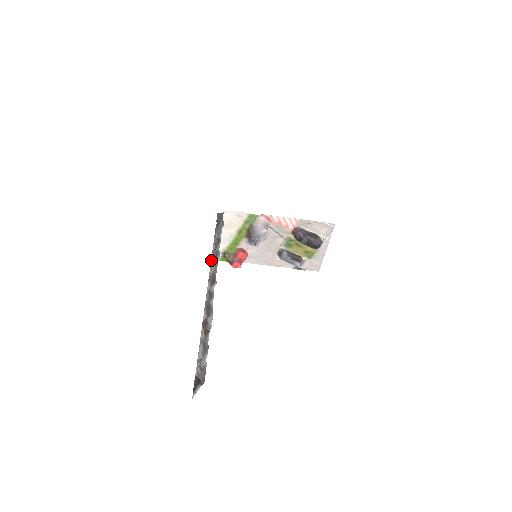
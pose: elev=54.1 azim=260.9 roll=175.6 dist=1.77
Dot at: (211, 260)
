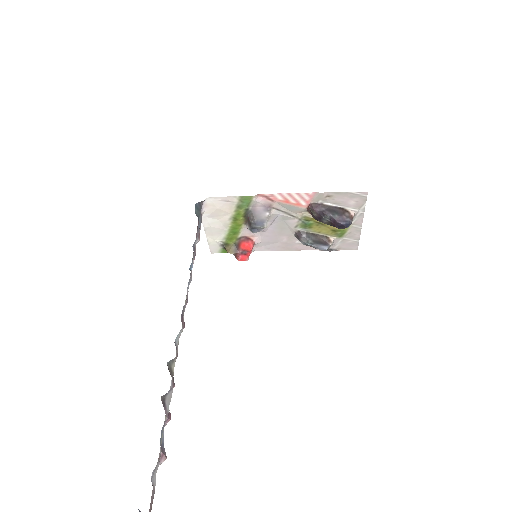
Dot at: occluded
